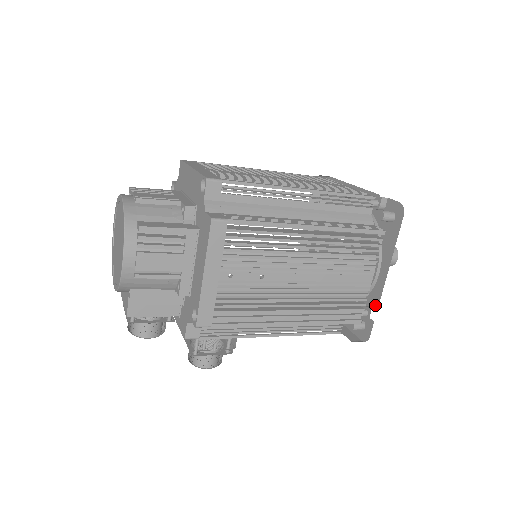
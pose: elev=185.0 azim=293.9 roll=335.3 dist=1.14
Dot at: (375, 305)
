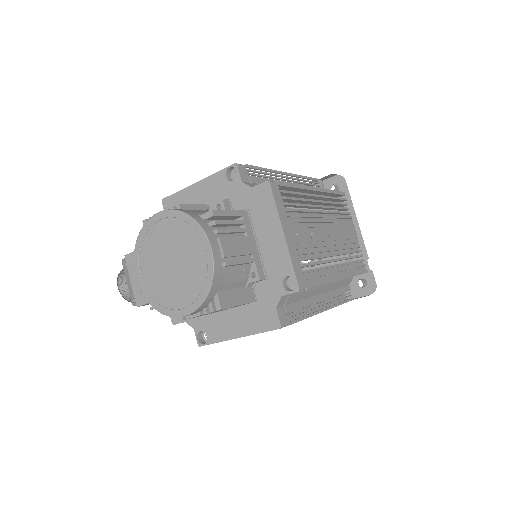
Dot at: occluded
